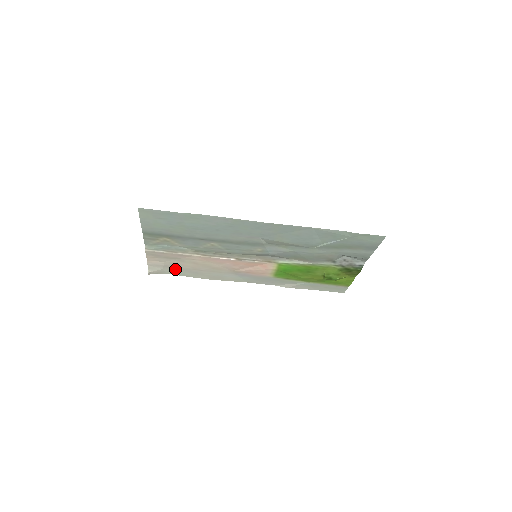
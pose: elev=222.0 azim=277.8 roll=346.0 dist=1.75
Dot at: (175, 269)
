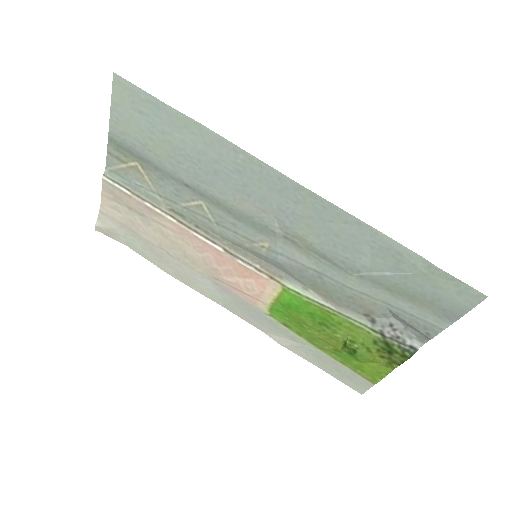
Dot at: (134, 237)
